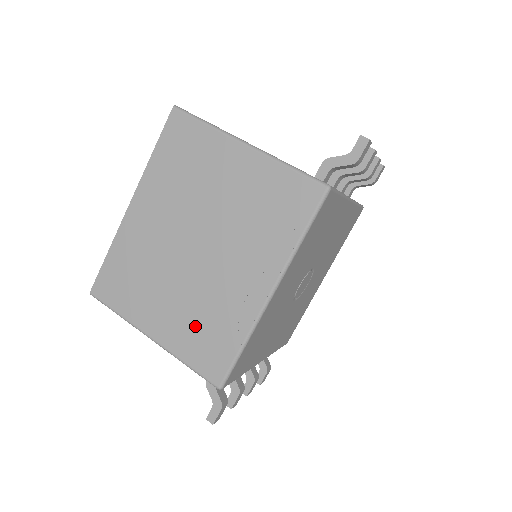
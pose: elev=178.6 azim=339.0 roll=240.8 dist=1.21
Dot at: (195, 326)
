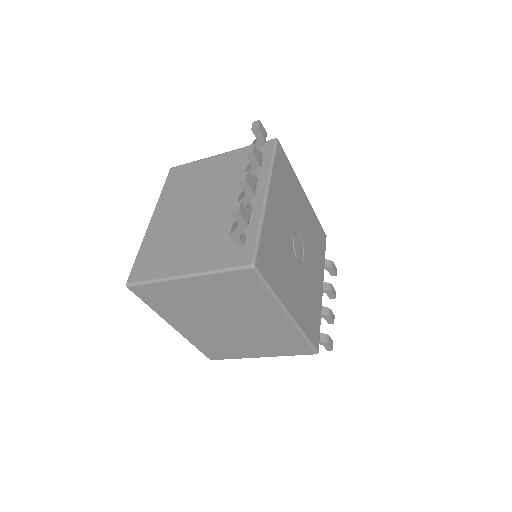
Dot at: (273, 344)
